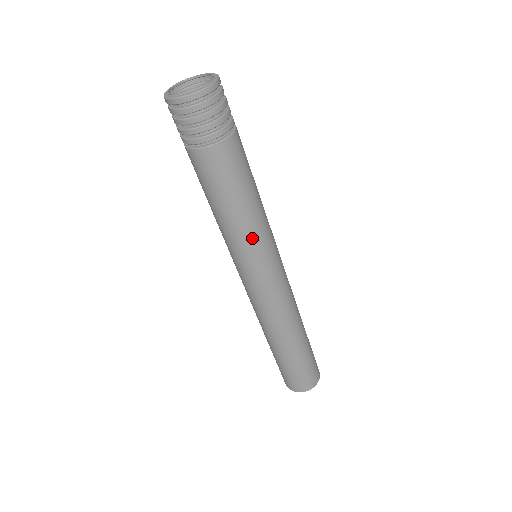
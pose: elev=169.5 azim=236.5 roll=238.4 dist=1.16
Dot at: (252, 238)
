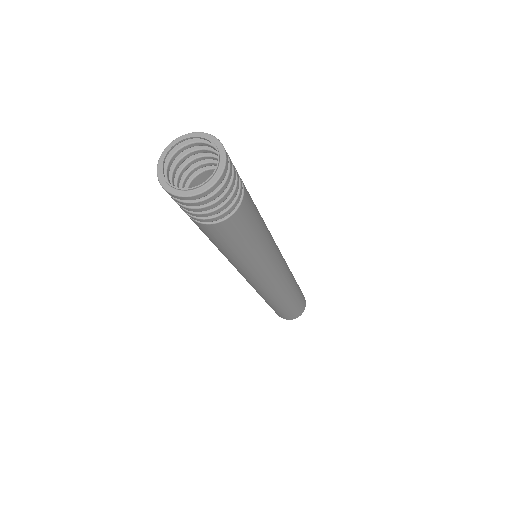
Dot at: (254, 265)
